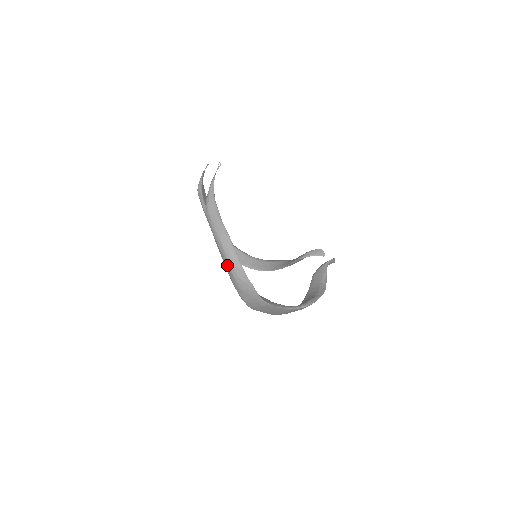
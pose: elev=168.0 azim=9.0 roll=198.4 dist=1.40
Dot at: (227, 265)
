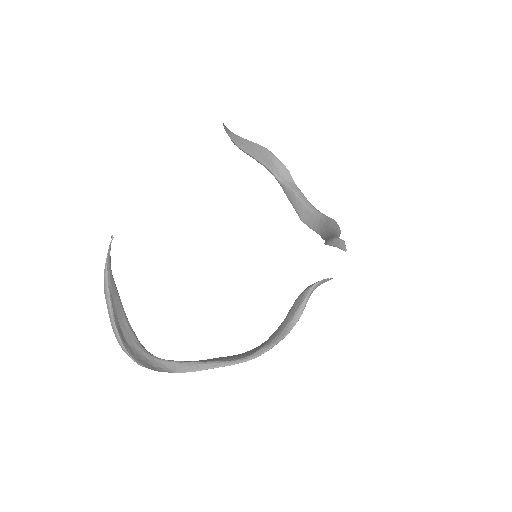
Dot at: occluded
